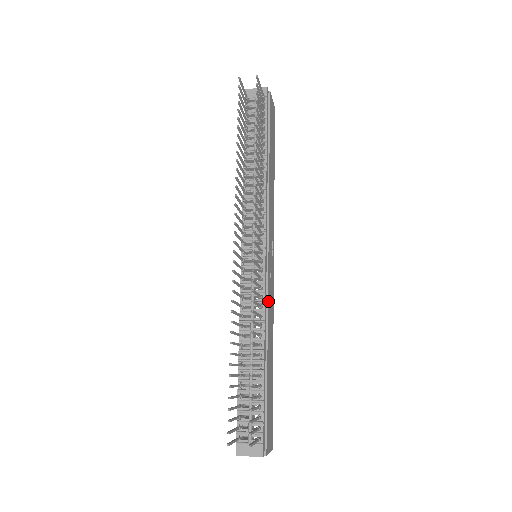
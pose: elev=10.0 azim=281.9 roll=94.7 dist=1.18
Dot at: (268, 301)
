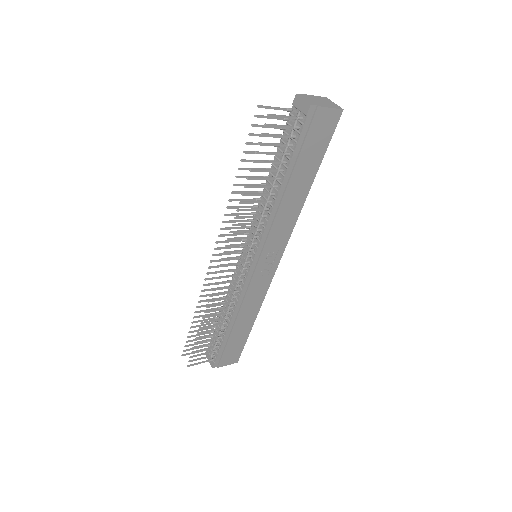
Dot at: (247, 294)
